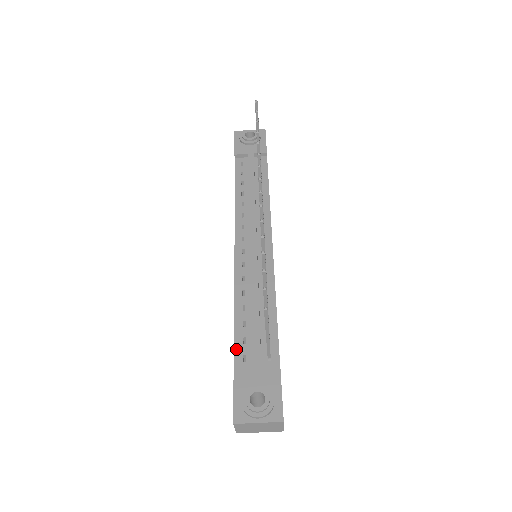
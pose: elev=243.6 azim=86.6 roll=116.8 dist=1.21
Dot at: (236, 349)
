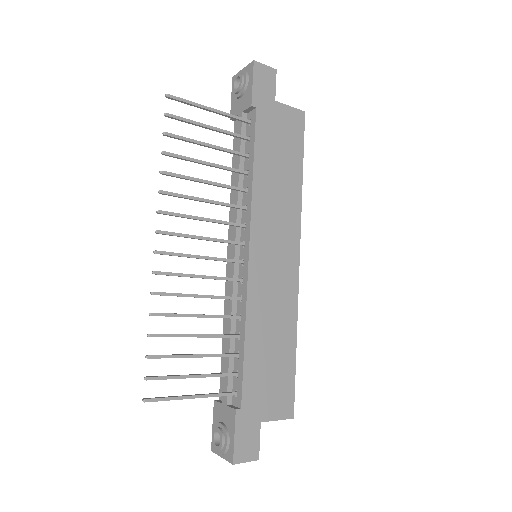
Dot at: (221, 378)
